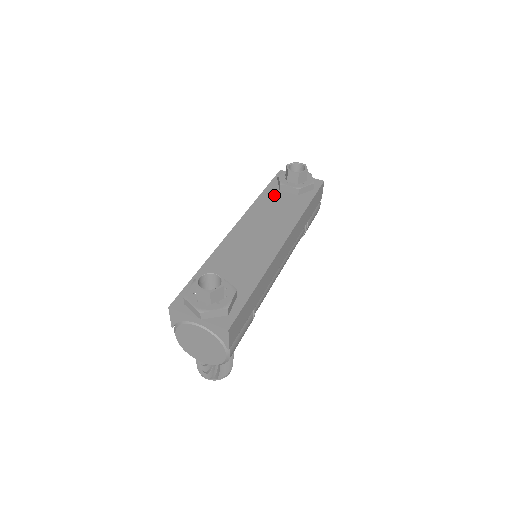
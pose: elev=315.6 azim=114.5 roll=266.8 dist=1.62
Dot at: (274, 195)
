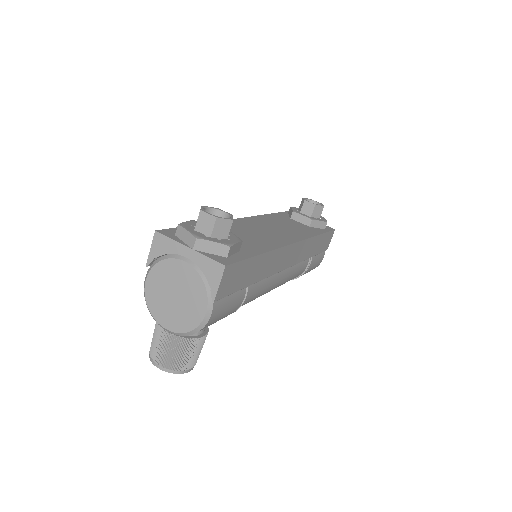
Dot at: (285, 218)
